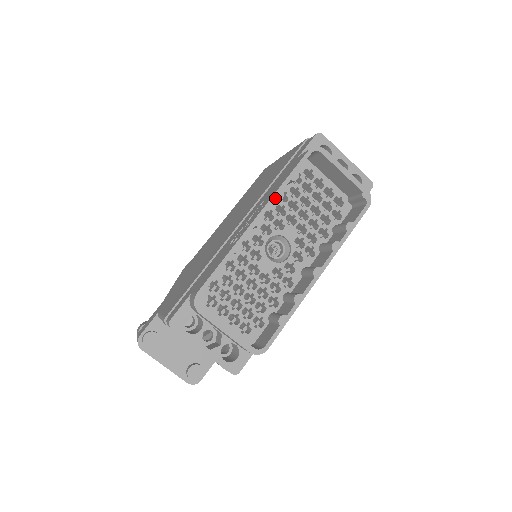
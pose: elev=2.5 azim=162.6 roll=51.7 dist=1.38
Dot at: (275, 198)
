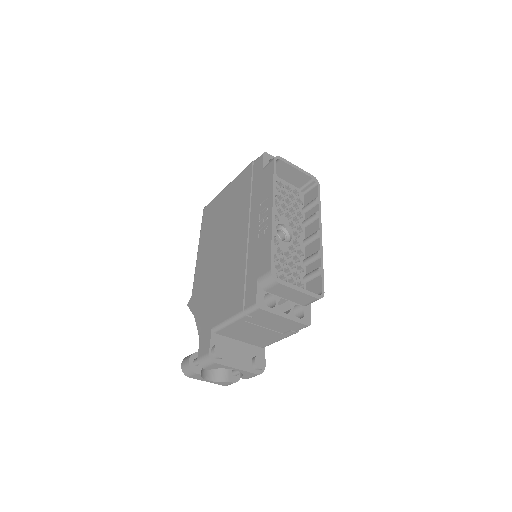
Dot at: (275, 194)
